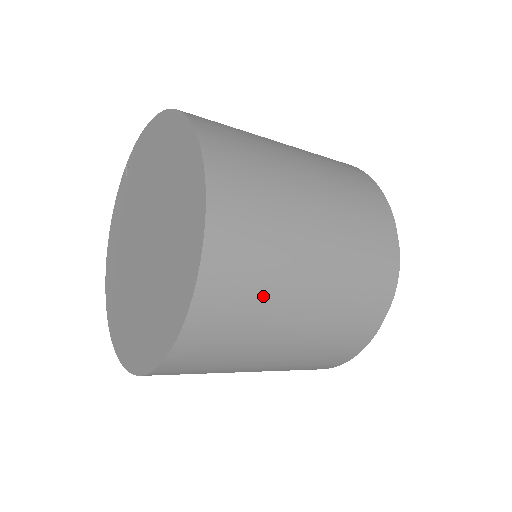
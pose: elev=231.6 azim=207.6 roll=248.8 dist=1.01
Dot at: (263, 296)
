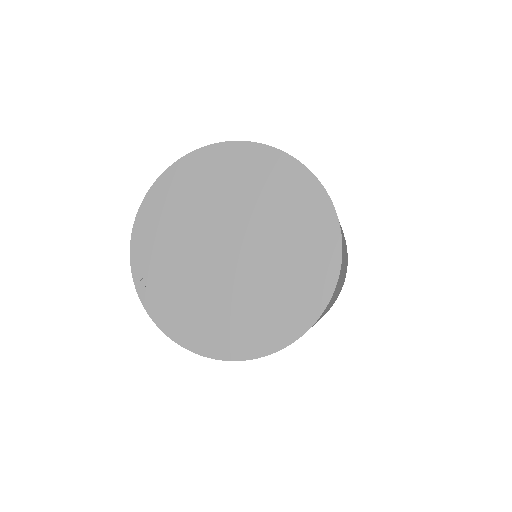
Dot at: occluded
